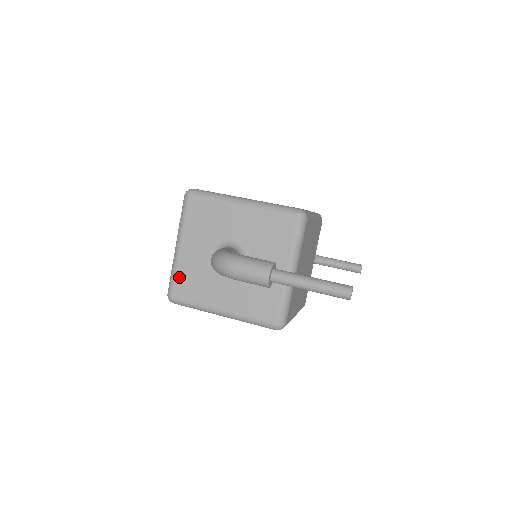
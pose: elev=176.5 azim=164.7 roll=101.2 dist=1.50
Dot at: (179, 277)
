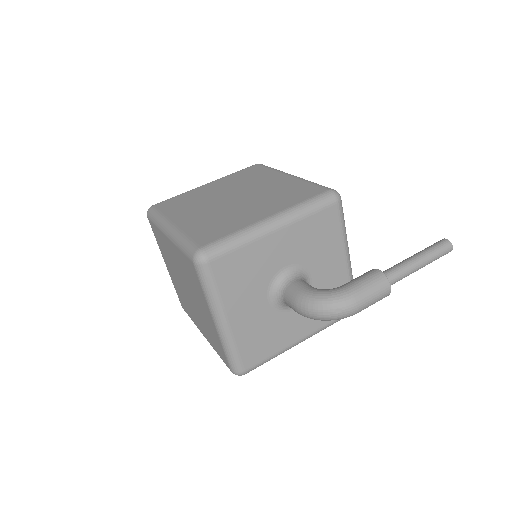
Dot at: (243, 349)
